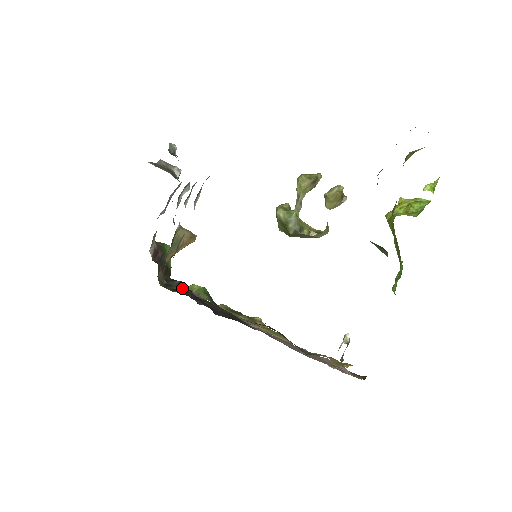
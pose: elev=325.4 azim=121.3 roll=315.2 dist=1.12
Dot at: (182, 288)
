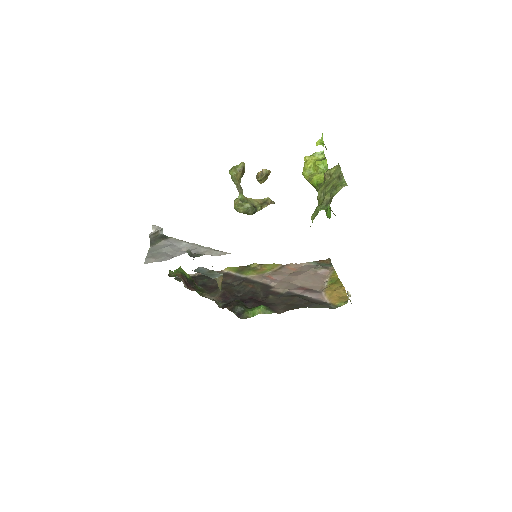
Dot at: (252, 314)
